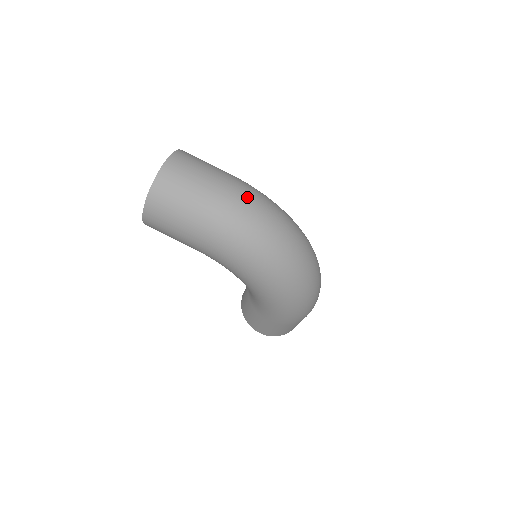
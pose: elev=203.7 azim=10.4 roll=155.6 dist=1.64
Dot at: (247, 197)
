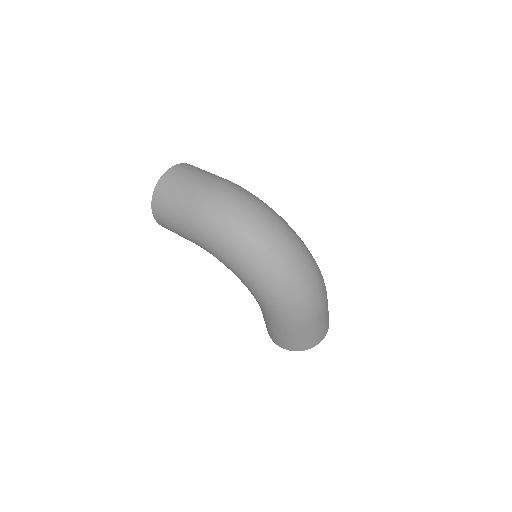
Dot at: (226, 190)
